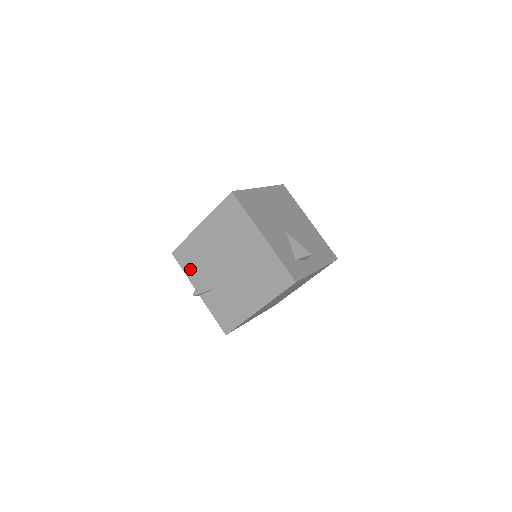
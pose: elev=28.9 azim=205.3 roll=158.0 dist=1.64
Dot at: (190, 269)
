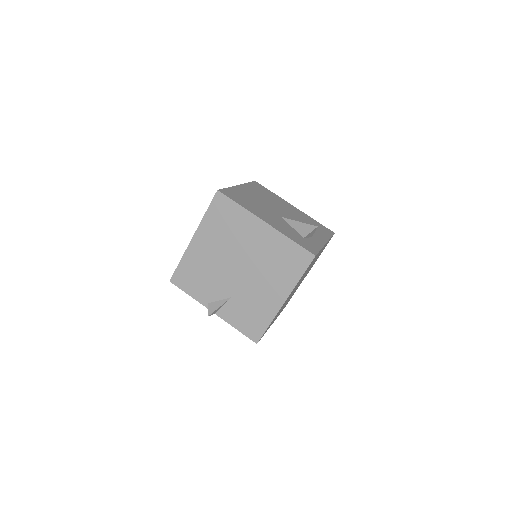
Dot at: (196, 290)
